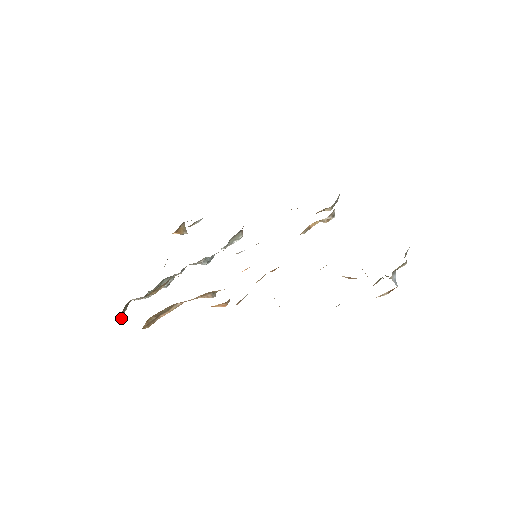
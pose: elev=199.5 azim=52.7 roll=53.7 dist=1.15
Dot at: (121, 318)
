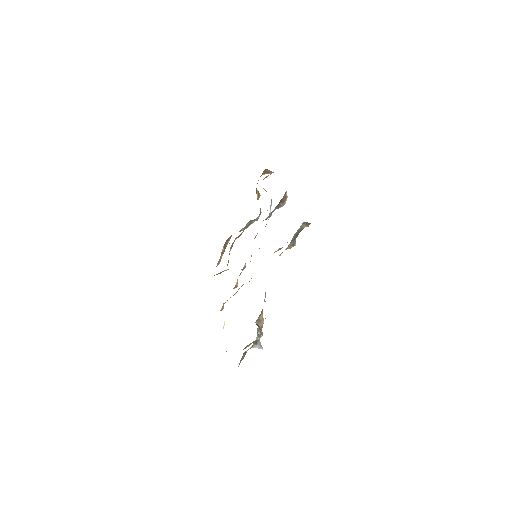
Dot at: (222, 252)
